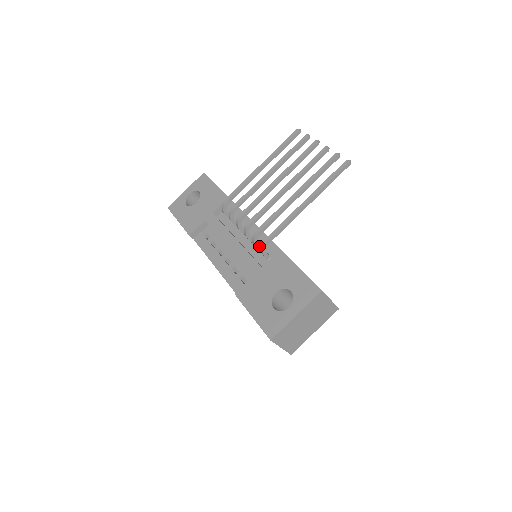
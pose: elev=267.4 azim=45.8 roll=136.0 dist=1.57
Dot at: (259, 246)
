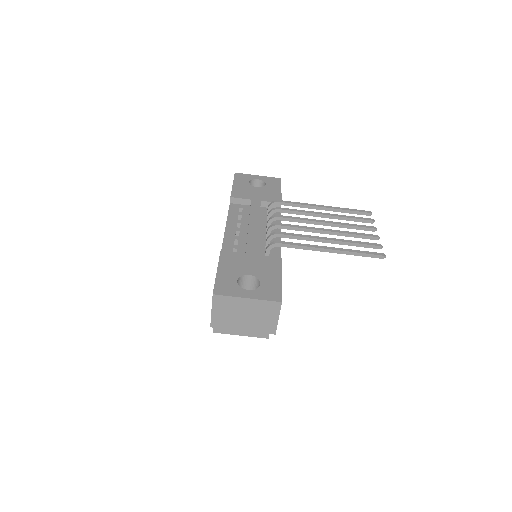
Dot at: occluded
